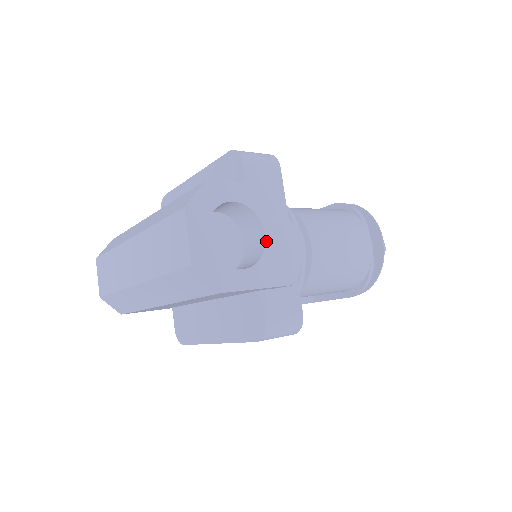
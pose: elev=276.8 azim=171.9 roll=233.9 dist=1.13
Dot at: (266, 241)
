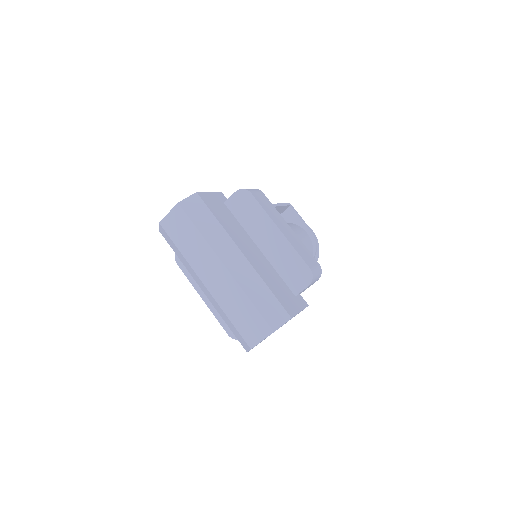
Dot at: occluded
